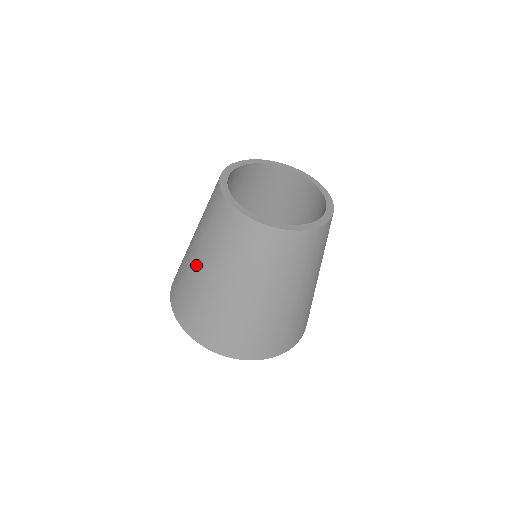
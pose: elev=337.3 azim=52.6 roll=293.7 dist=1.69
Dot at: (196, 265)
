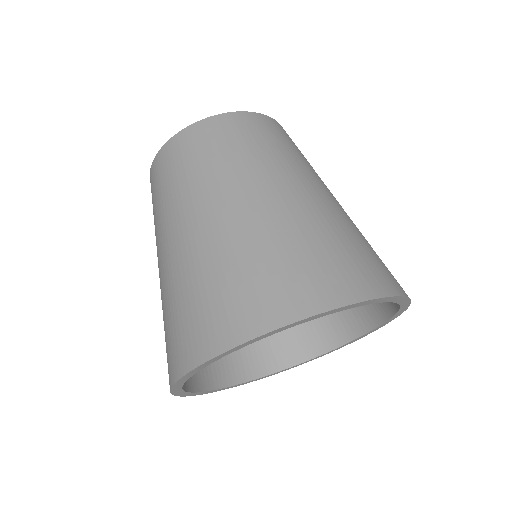
Dot at: (249, 206)
